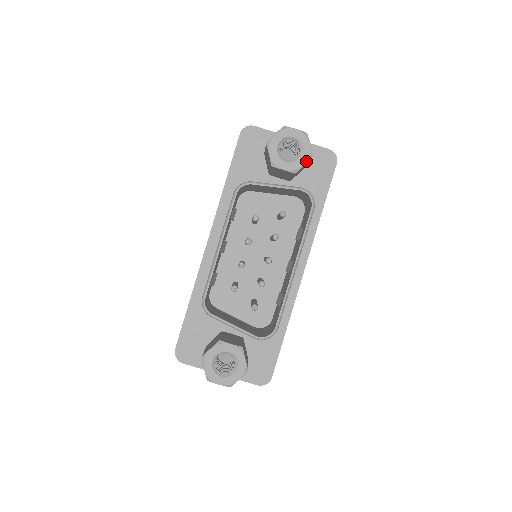
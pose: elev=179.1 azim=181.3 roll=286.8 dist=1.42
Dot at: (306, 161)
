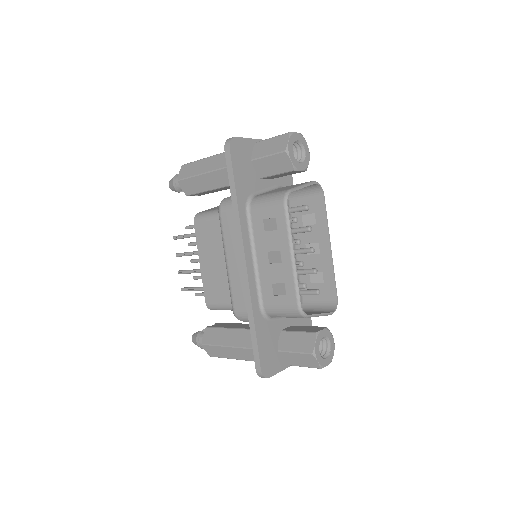
Dot at: (309, 158)
